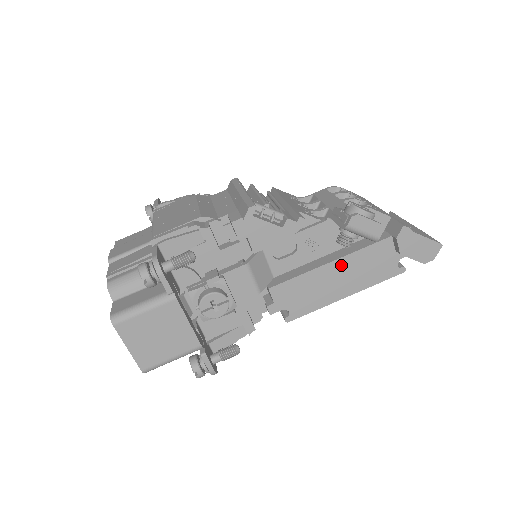
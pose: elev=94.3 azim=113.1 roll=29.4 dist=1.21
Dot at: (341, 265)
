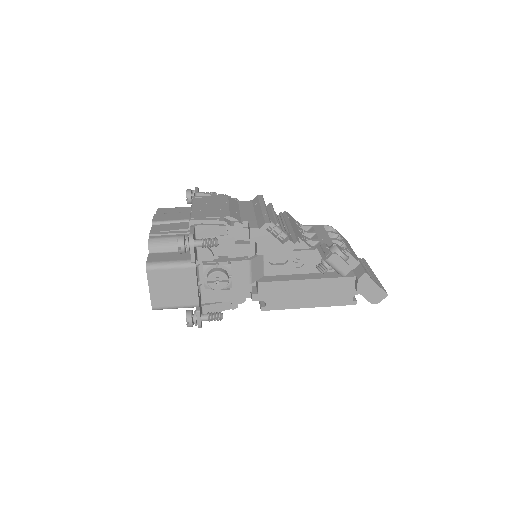
Dot at: (314, 284)
